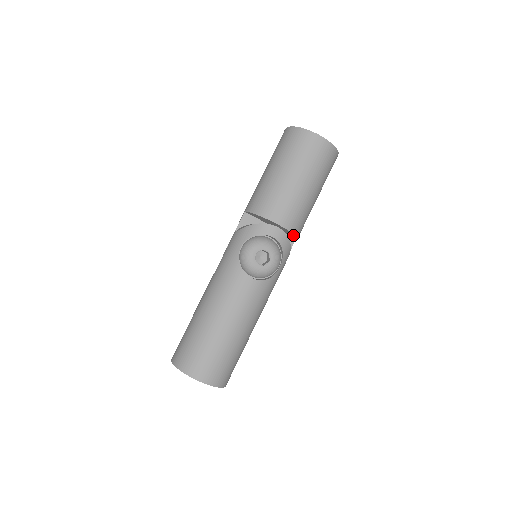
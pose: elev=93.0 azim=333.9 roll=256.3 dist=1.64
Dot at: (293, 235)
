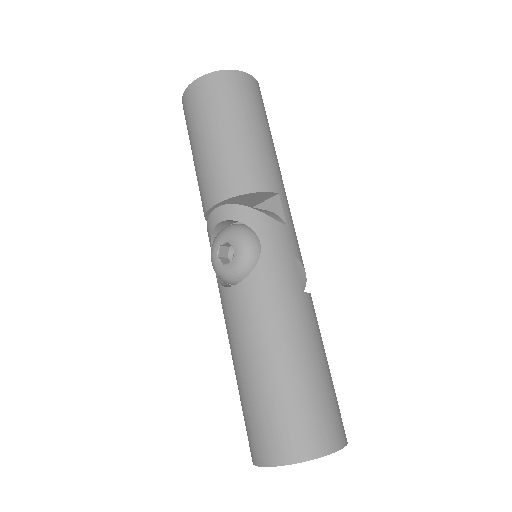
Dot at: (258, 195)
